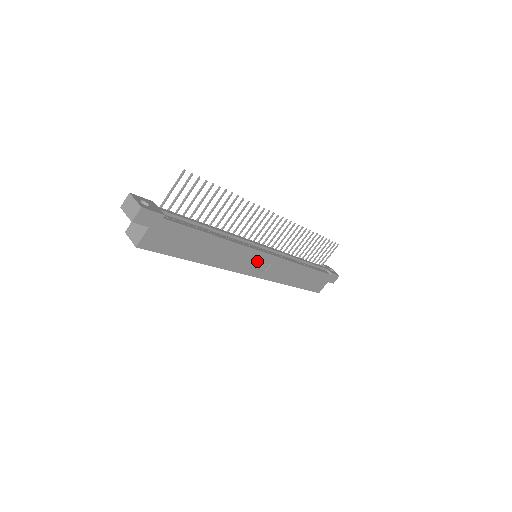
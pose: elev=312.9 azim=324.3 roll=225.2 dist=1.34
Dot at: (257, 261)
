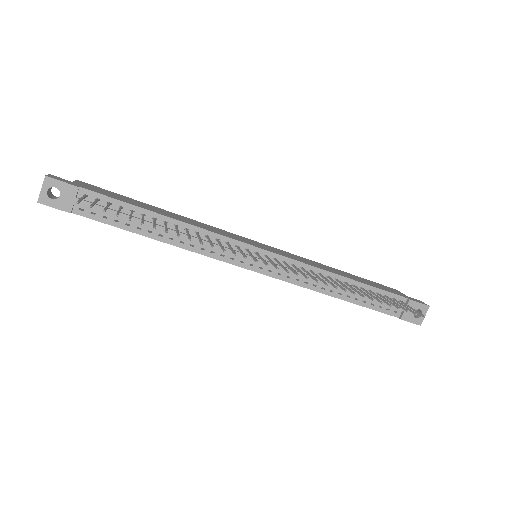
Dot at: occluded
